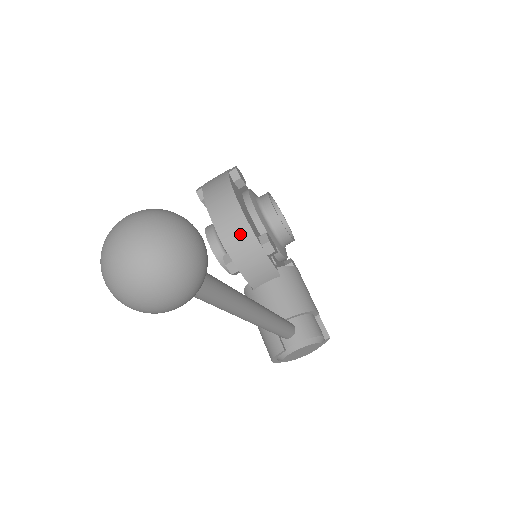
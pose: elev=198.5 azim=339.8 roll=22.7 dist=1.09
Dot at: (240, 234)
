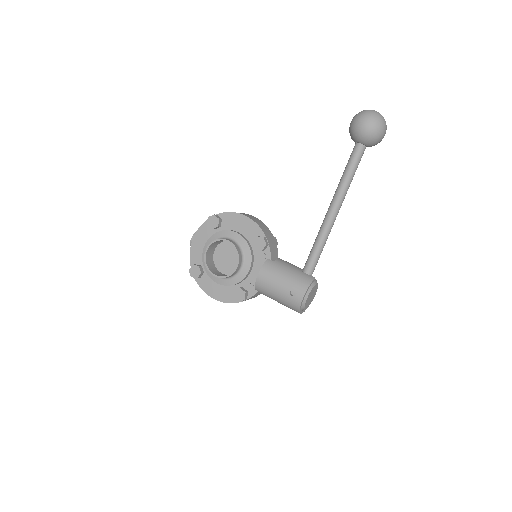
Dot at: (264, 227)
